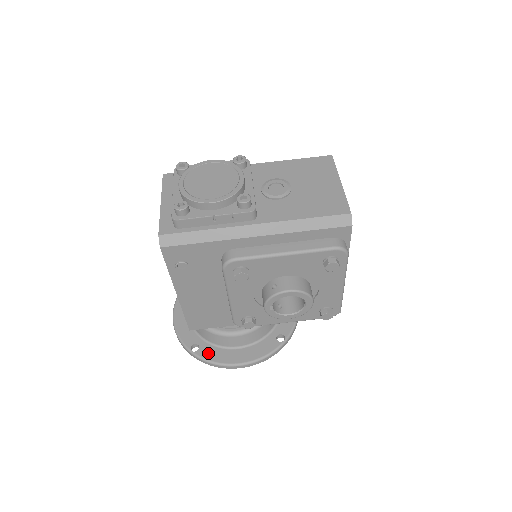
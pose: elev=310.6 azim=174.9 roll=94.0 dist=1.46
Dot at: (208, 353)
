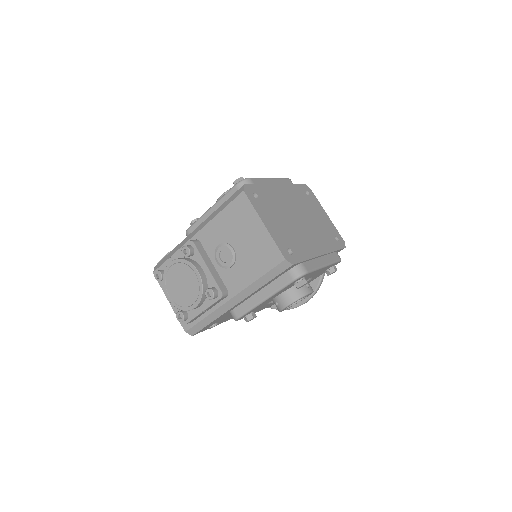
Dot at: occluded
